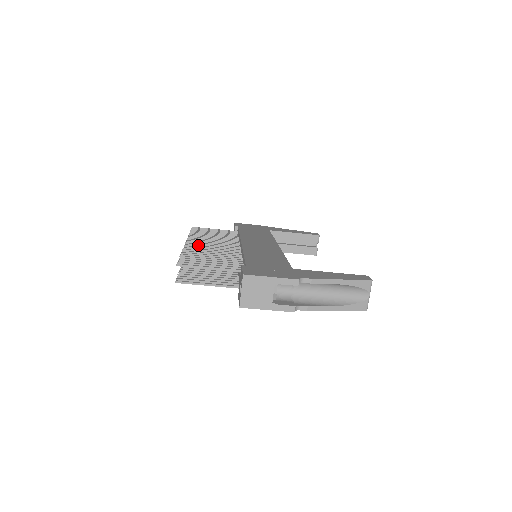
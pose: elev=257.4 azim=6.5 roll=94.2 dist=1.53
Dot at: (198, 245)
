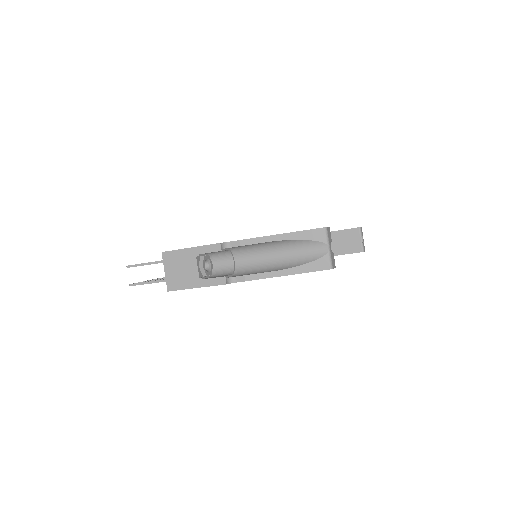
Dot at: occluded
